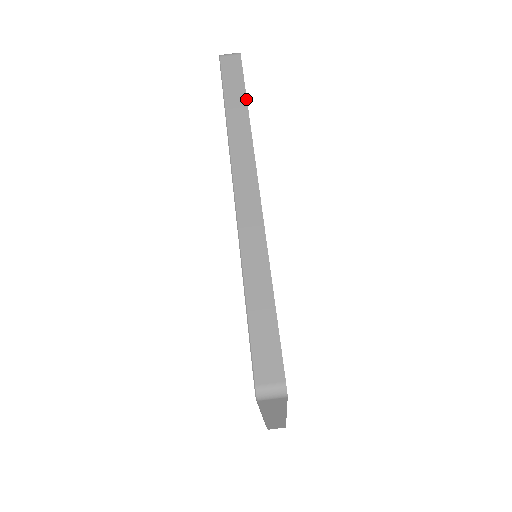
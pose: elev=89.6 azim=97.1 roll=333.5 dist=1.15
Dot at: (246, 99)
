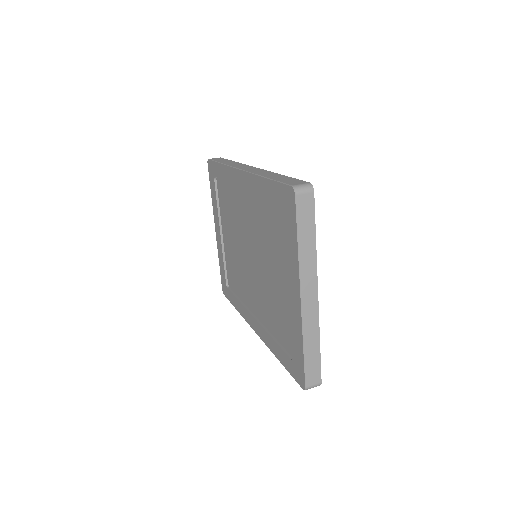
Dot at: (231, 160)
